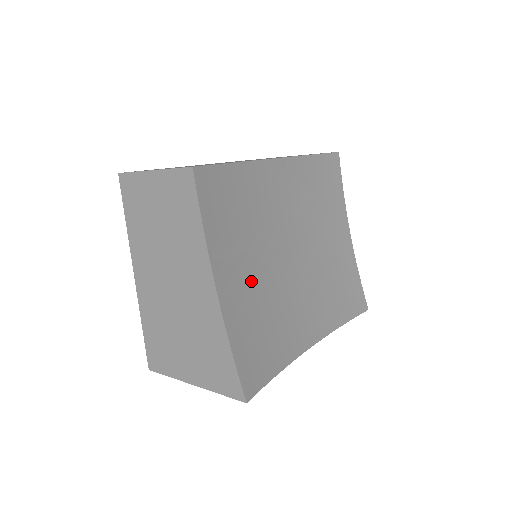
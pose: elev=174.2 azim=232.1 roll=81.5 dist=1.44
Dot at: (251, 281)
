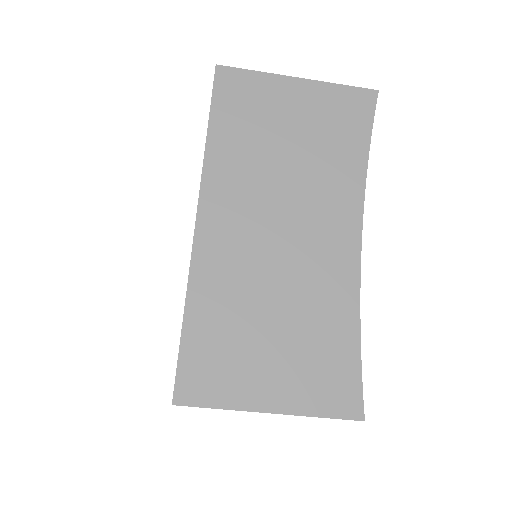
Dot at: occluded
